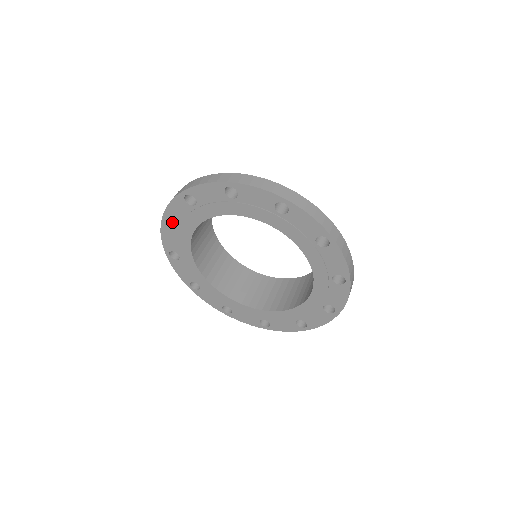
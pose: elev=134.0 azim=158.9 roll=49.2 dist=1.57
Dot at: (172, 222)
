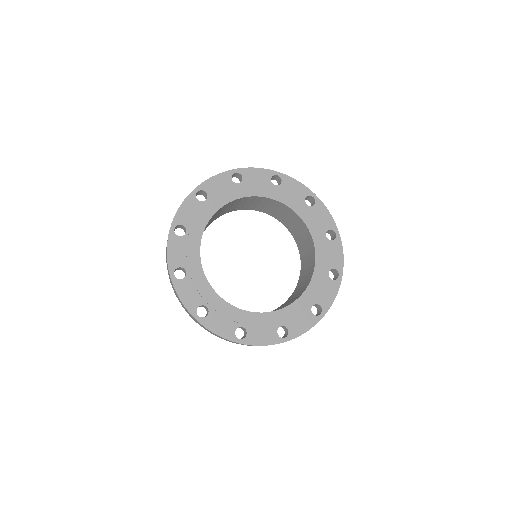
Dot at: occluded
